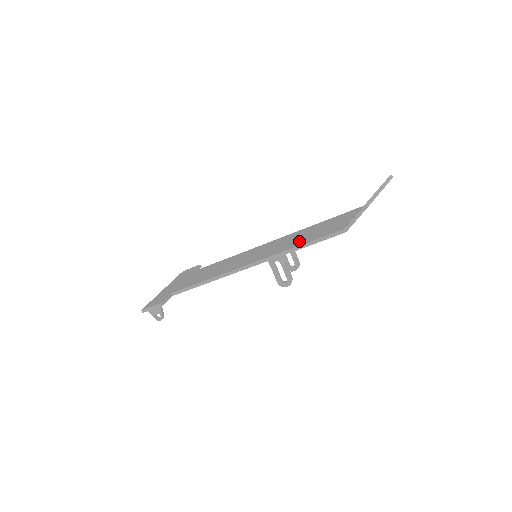
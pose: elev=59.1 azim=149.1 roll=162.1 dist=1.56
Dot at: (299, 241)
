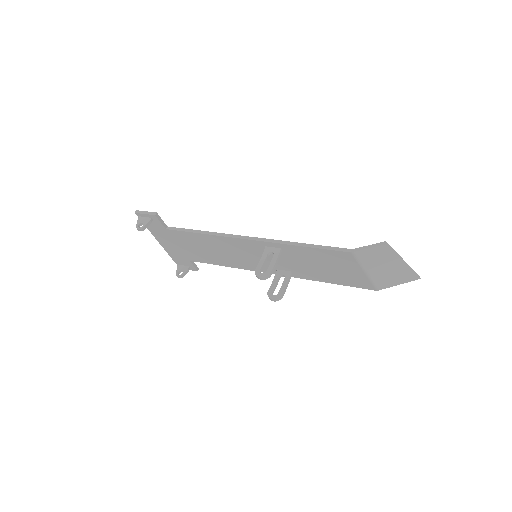
Dot at: occluded
